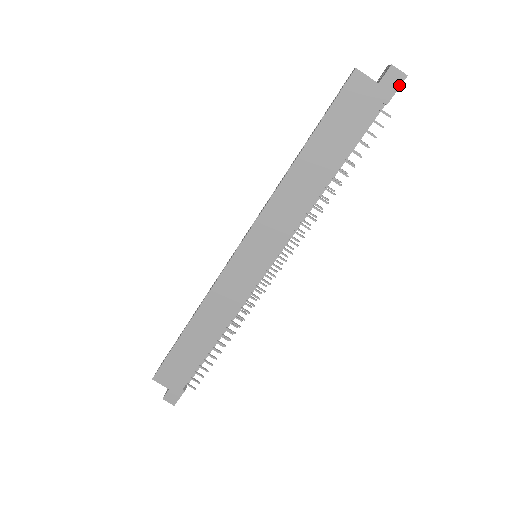
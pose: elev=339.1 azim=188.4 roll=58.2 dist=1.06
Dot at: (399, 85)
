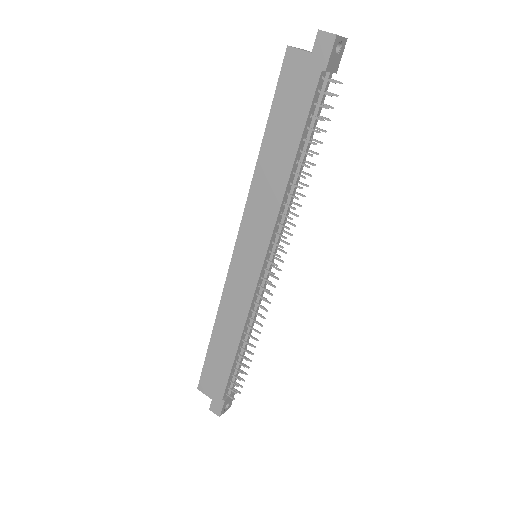
Dot at: (331, 47)
